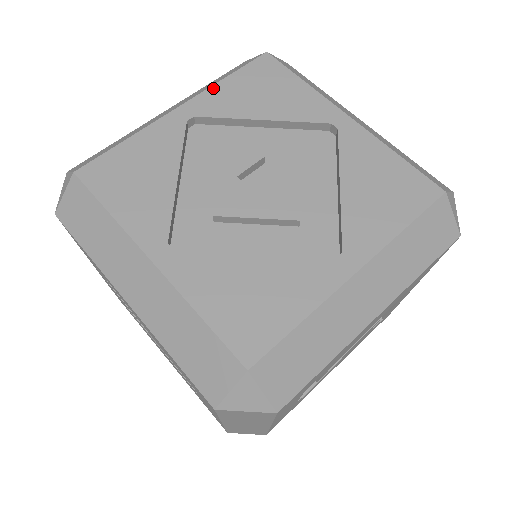
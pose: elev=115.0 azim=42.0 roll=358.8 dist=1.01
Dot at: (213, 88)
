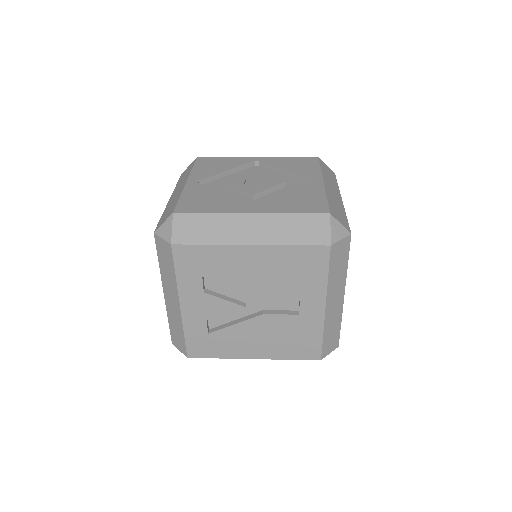
Dot at: (192, 172)
